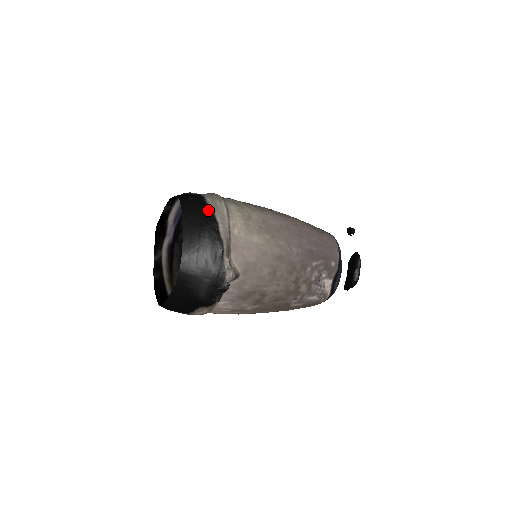
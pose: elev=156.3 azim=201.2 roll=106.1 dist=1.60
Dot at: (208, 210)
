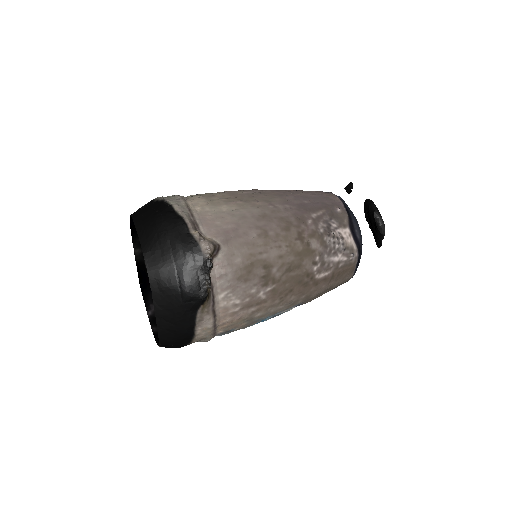
Dot at: (158, 202)
